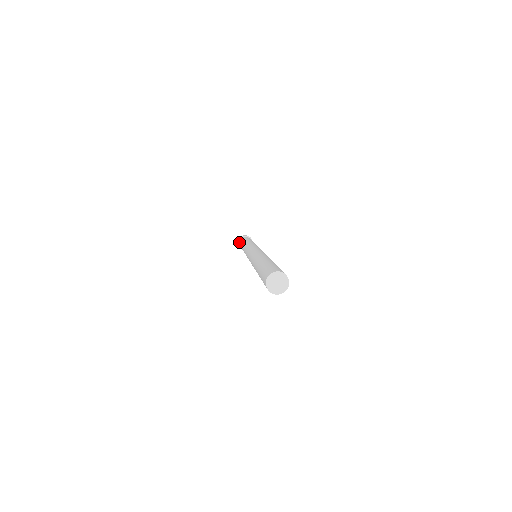
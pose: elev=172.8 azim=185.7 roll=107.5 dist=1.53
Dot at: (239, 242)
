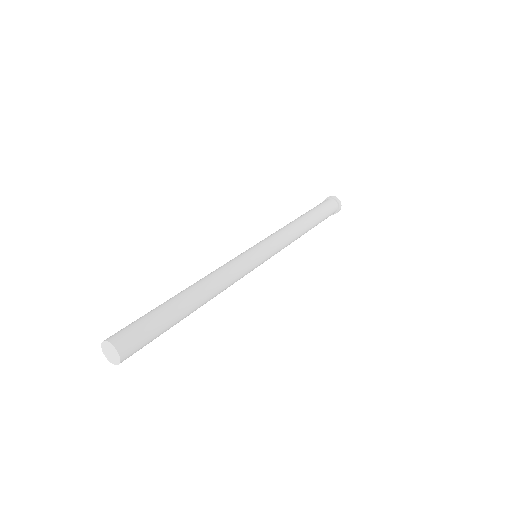
Dot at: (326, 199)
